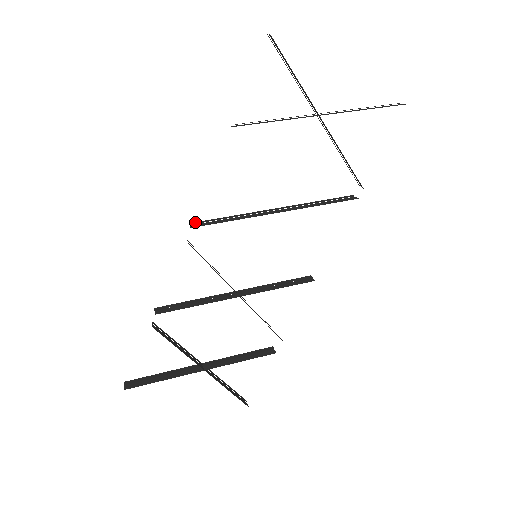
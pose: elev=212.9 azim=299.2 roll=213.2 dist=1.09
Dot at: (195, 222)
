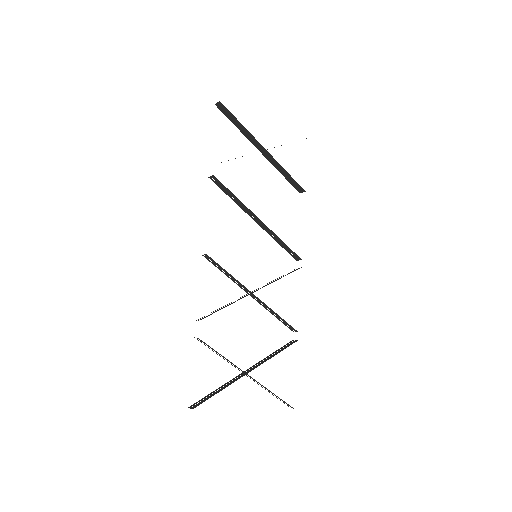
Dot at: occluded
